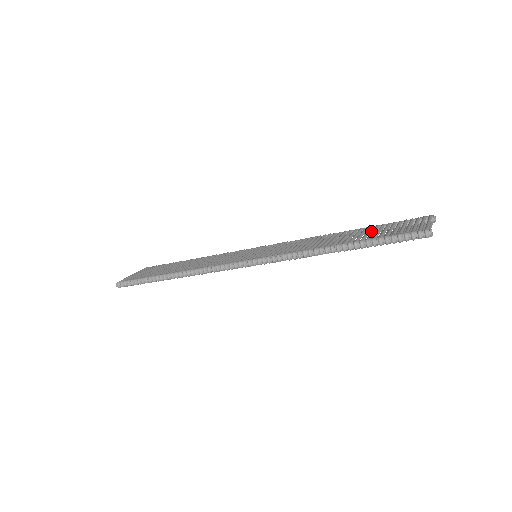
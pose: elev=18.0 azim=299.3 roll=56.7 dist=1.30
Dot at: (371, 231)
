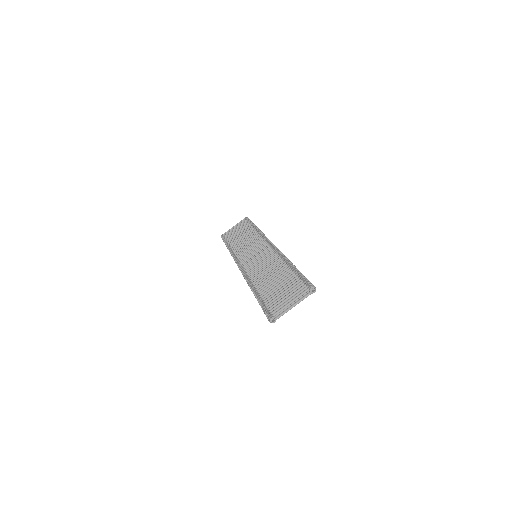
Dot at: occluded
